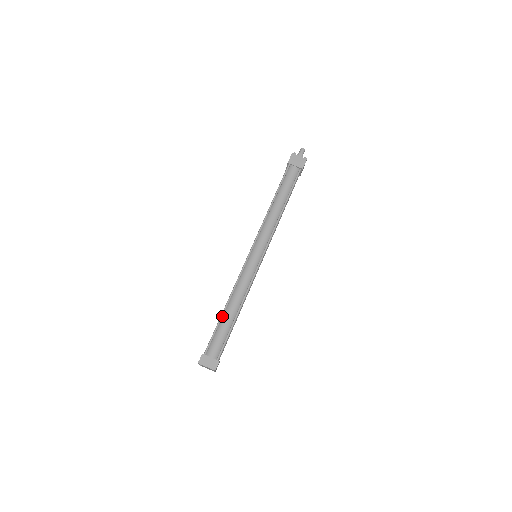
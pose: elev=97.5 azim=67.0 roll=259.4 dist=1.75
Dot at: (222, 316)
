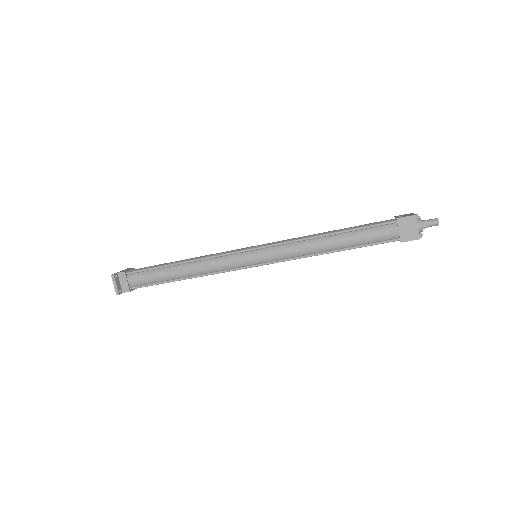
Dot at: (169, 266)
